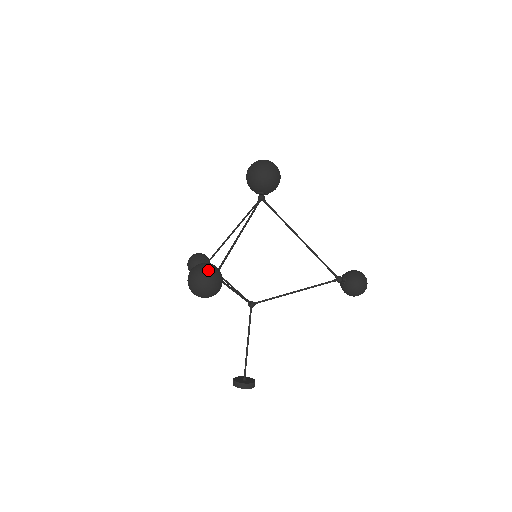
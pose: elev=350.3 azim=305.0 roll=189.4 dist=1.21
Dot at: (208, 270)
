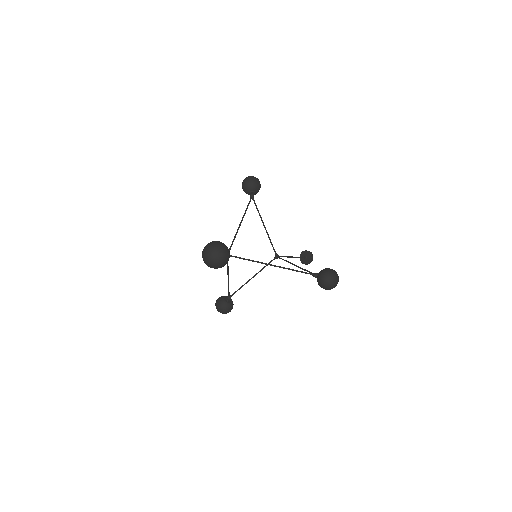
Dot at: occluded
